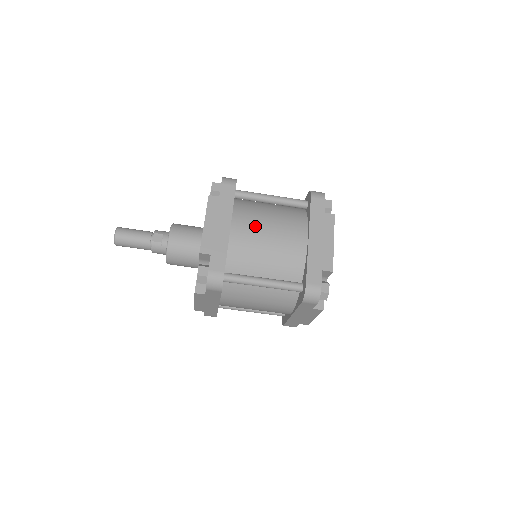
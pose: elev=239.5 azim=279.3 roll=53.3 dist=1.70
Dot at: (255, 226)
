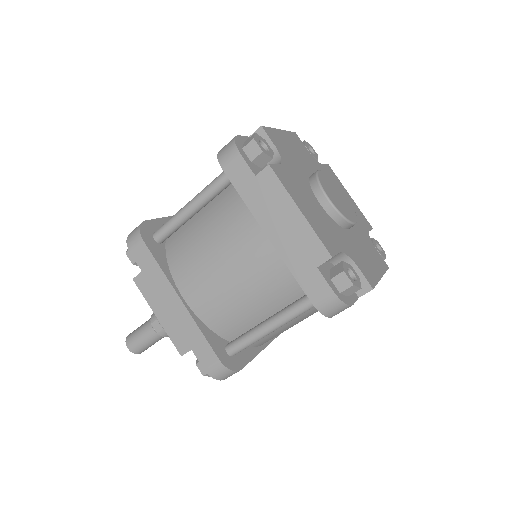
Dot at: (202, 272)
